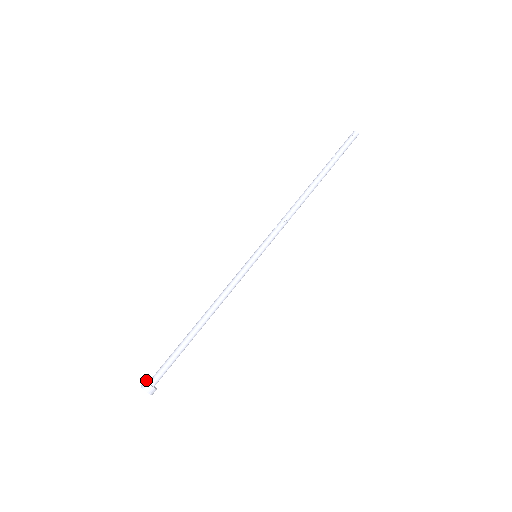
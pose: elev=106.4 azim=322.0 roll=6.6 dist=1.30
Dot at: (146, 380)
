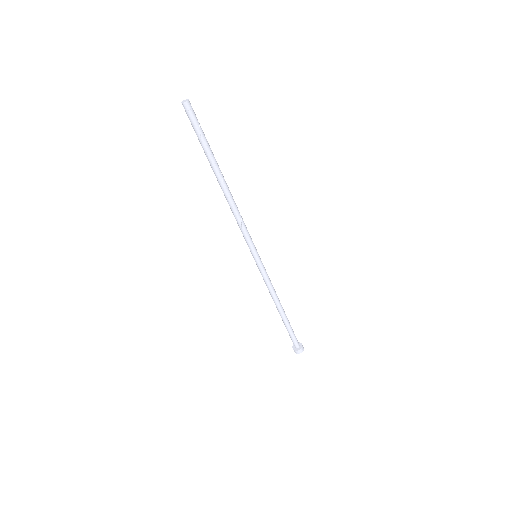
Dot at: (293, 348)
